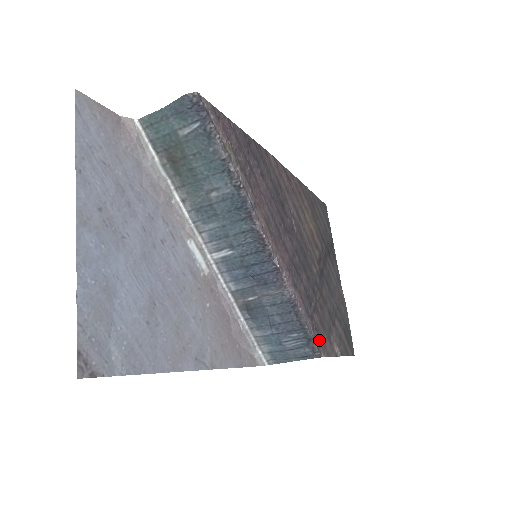
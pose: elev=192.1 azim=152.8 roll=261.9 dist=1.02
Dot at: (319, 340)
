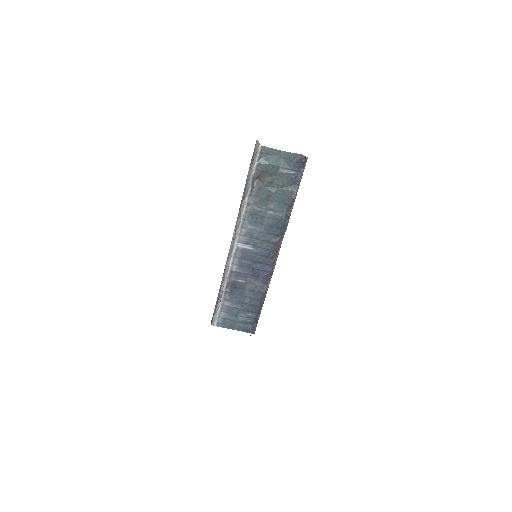
Dot at: occluded
